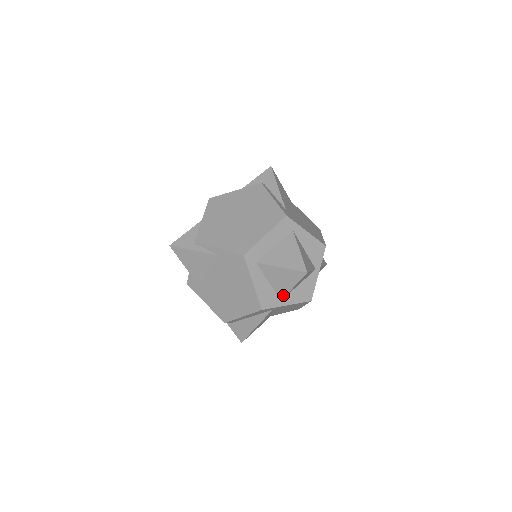
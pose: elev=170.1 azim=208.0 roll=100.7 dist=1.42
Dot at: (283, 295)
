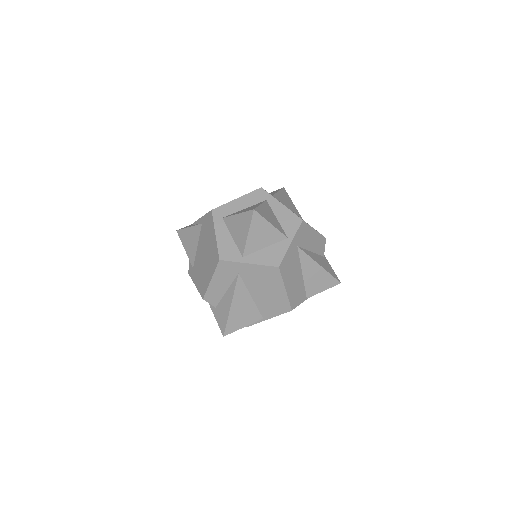
Dot at: (243, 249)
